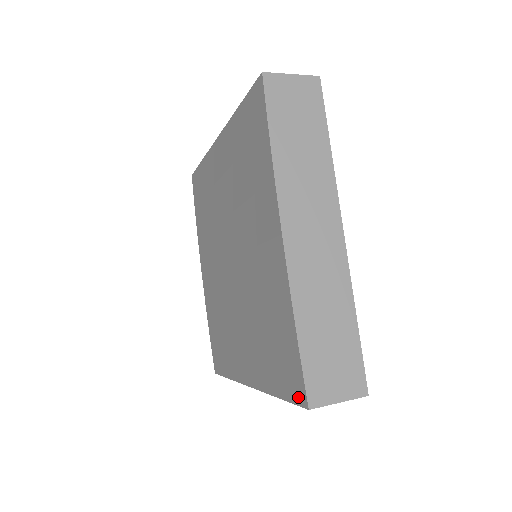
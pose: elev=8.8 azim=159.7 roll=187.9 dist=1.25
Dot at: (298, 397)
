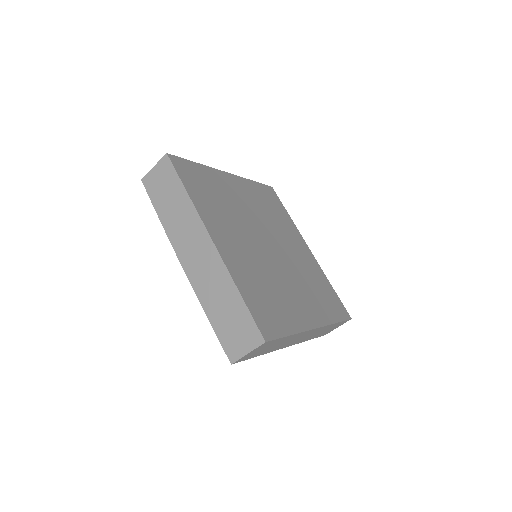
Dot at: occluded
